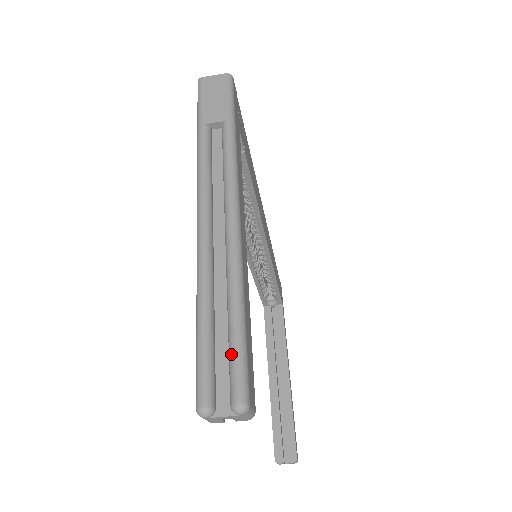
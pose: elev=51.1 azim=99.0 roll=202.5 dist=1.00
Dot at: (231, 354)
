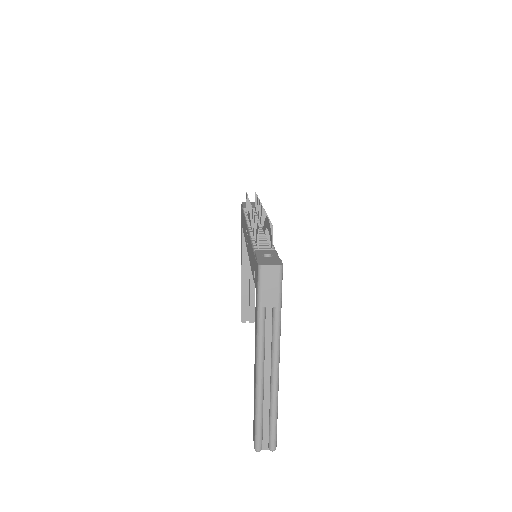
Dot at: (271, 433)
